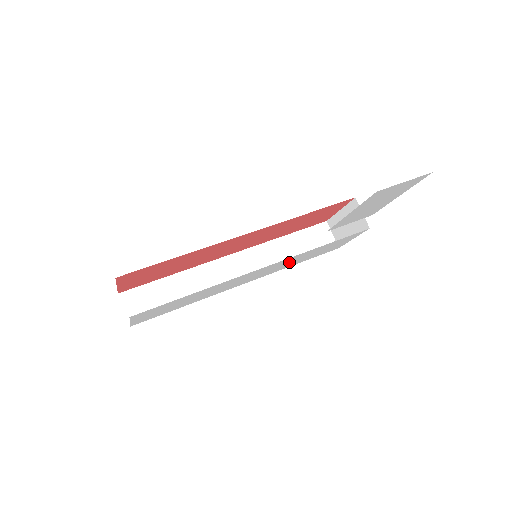
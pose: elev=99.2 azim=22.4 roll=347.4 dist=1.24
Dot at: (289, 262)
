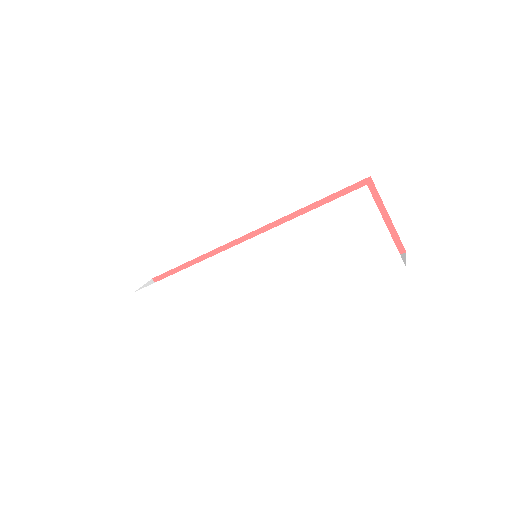
Dot at: (294, 262)
